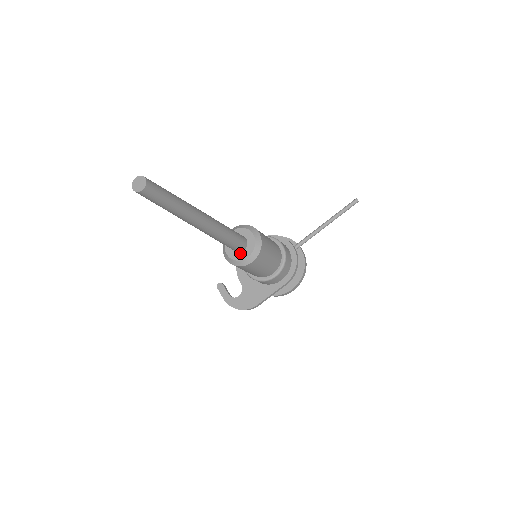
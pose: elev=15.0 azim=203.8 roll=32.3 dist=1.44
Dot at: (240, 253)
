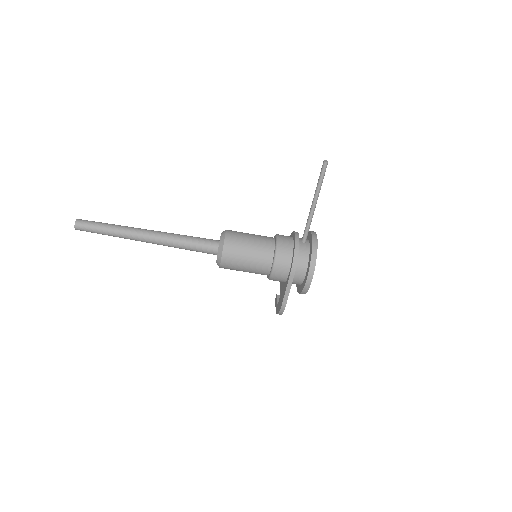
Dot at: occluded
